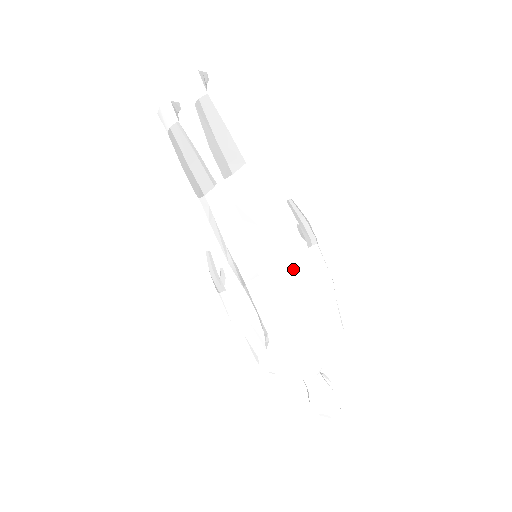
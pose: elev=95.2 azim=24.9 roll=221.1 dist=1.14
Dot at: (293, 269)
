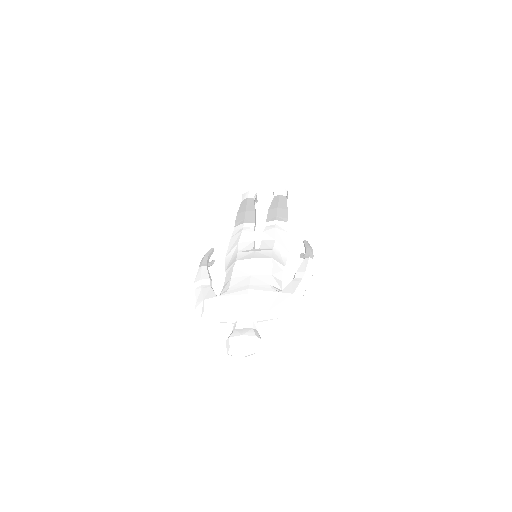
Dot at: (282, 267)
